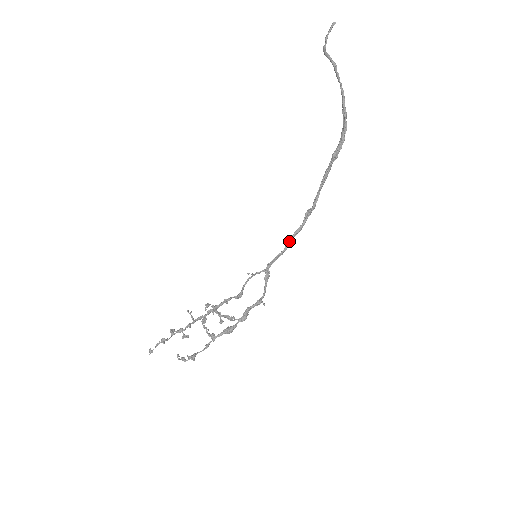
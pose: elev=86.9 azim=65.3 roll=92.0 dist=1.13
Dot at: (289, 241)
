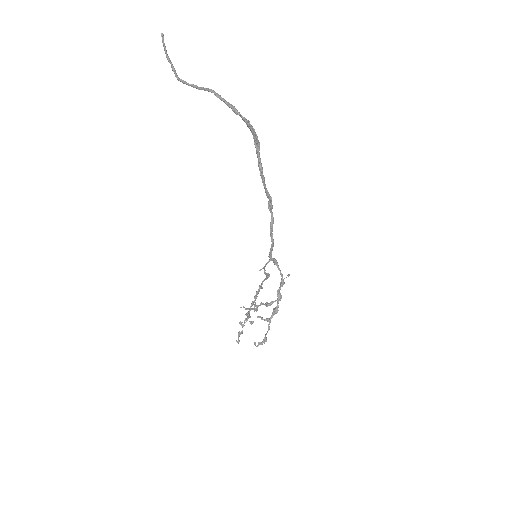
Dot at: (271, 236)
